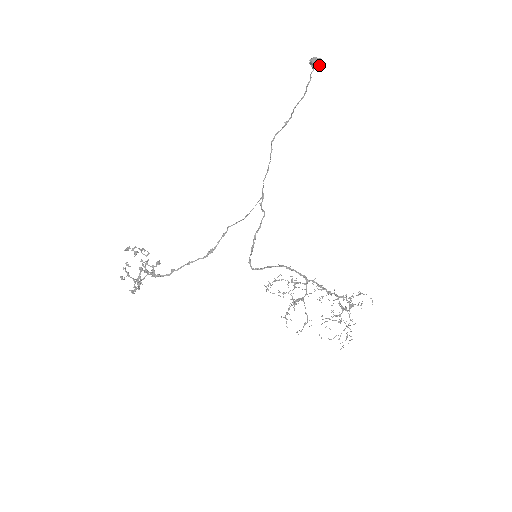
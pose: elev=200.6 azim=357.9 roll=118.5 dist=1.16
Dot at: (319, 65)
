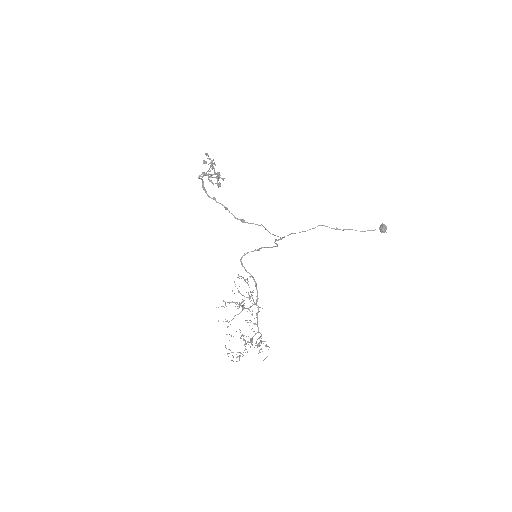
Dot at: (384, 231)
